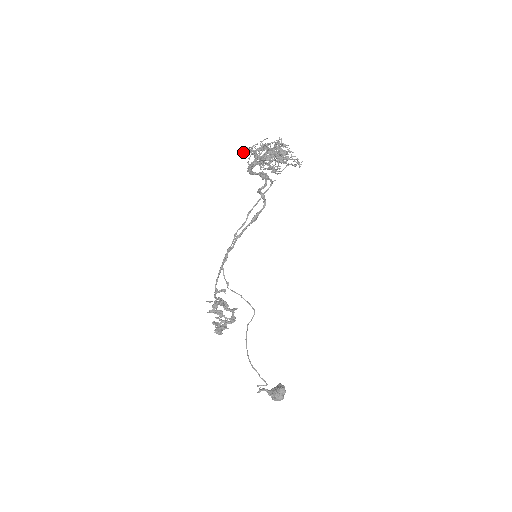
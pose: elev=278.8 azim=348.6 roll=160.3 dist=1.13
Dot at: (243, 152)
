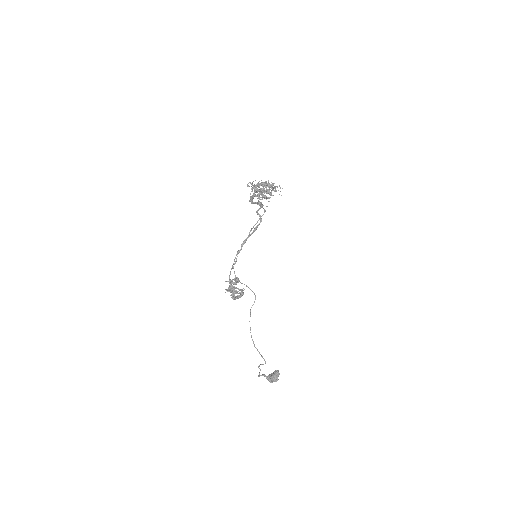
Dot at: (248, 185)
